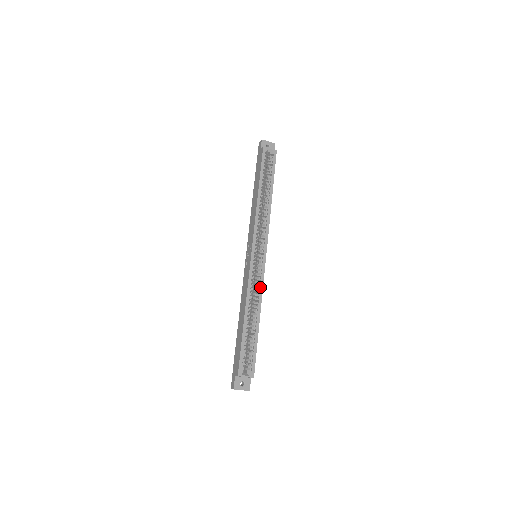
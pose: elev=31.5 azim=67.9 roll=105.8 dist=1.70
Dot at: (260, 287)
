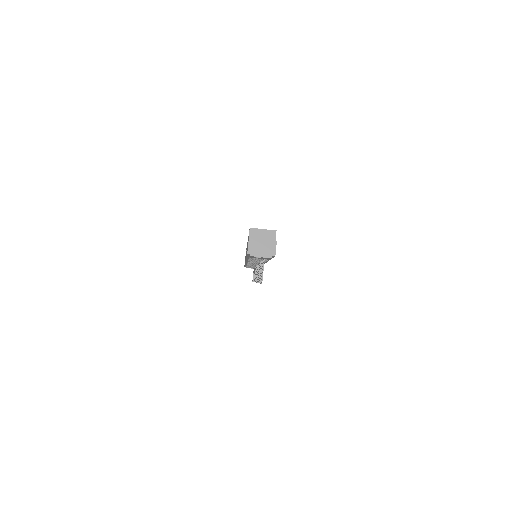
Dot at: occluded
